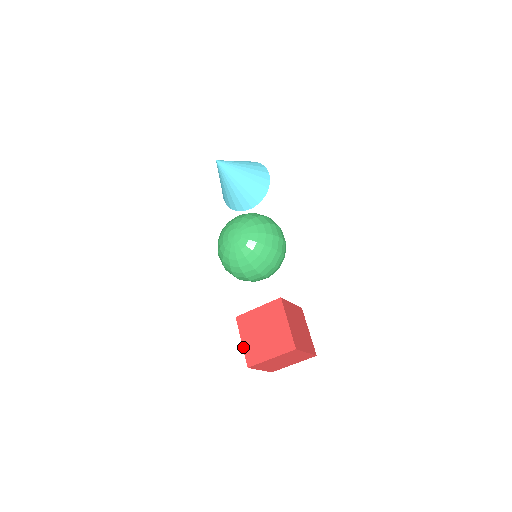
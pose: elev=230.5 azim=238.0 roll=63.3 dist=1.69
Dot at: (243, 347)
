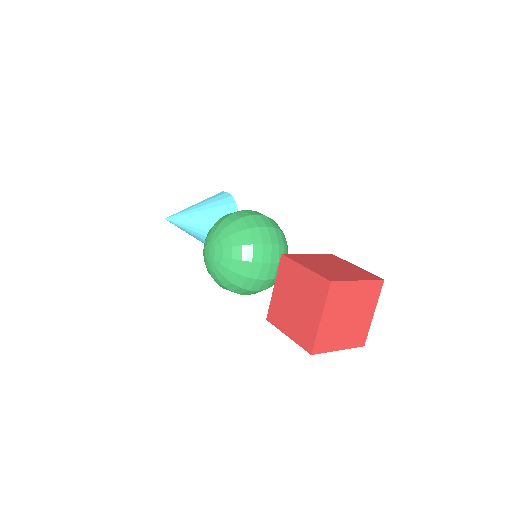
Dot at: occluded
